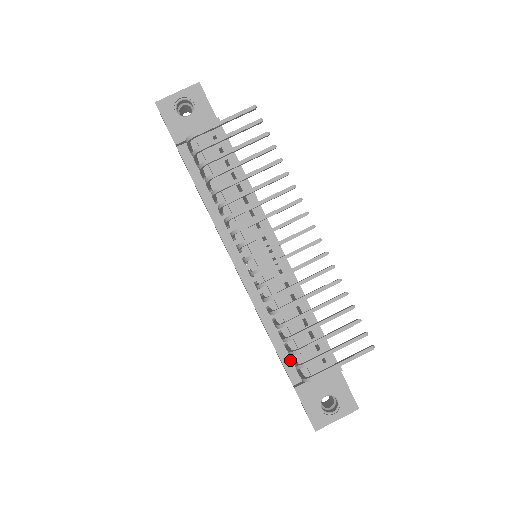
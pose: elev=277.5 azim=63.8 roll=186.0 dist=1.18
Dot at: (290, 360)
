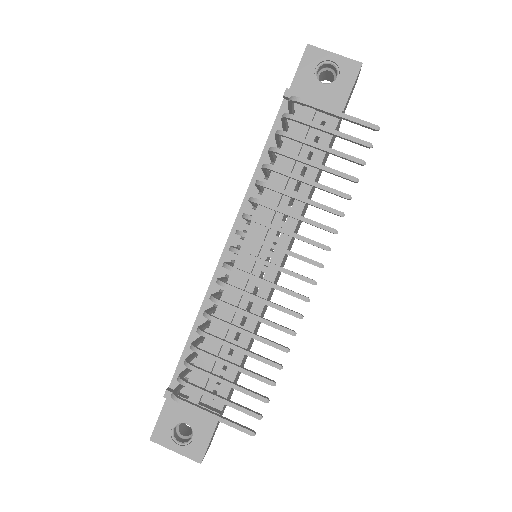
Dot at: occluded
